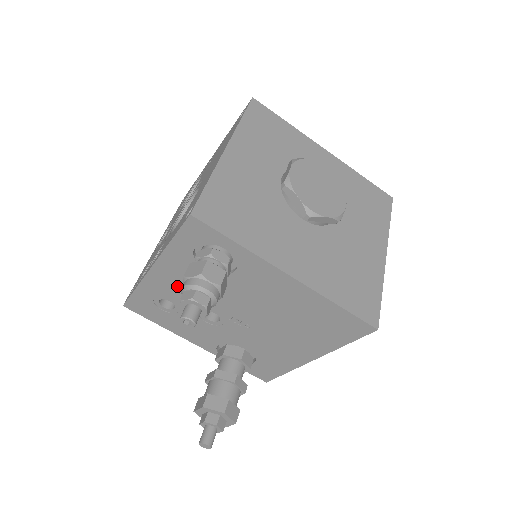
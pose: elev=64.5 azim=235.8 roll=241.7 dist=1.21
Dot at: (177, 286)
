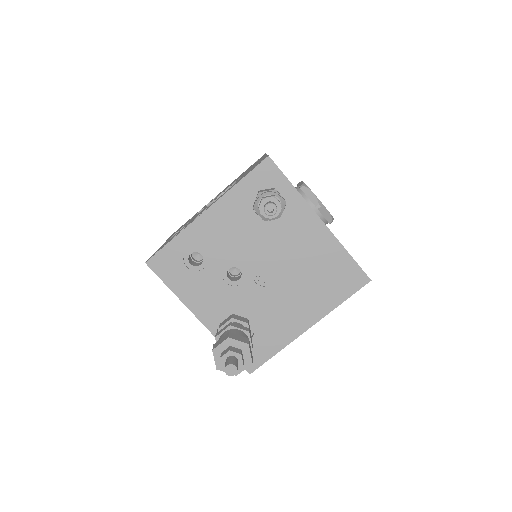
Dot at: (219, 233)
